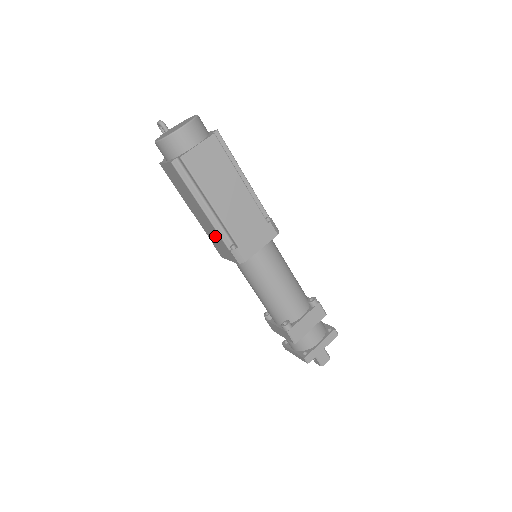
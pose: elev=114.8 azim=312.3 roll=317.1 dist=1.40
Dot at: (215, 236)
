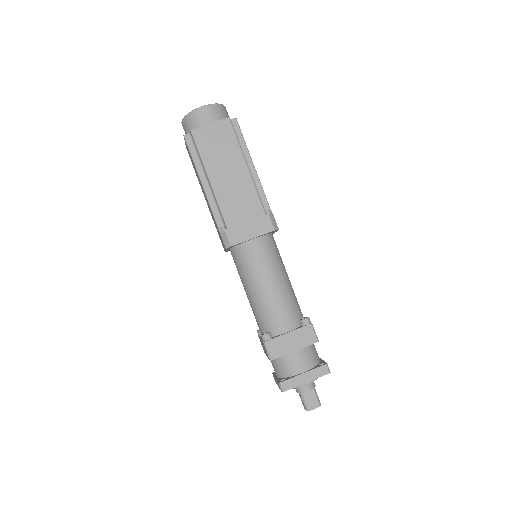
Dot at: occluded
